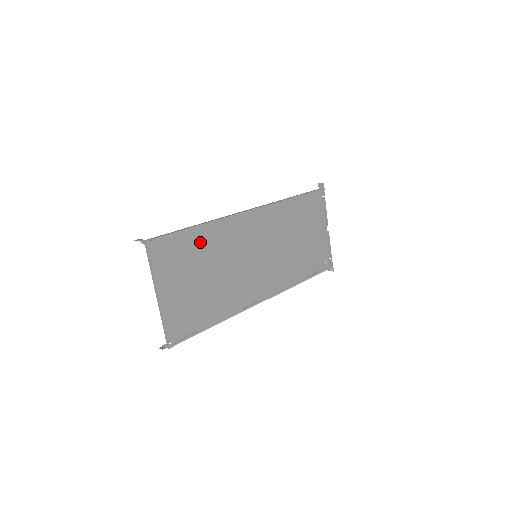
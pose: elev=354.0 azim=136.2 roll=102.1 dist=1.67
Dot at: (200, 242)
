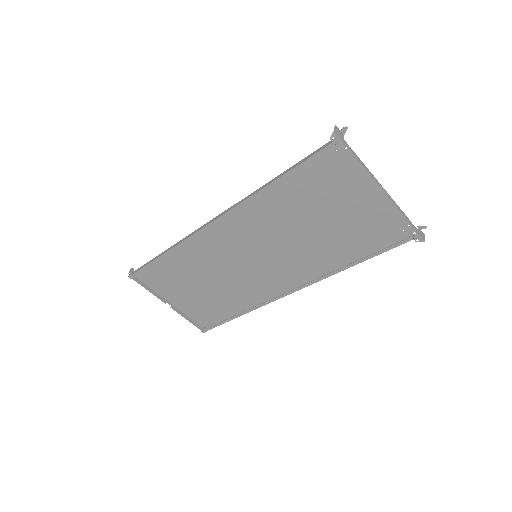
Dot at: (179, 262)
